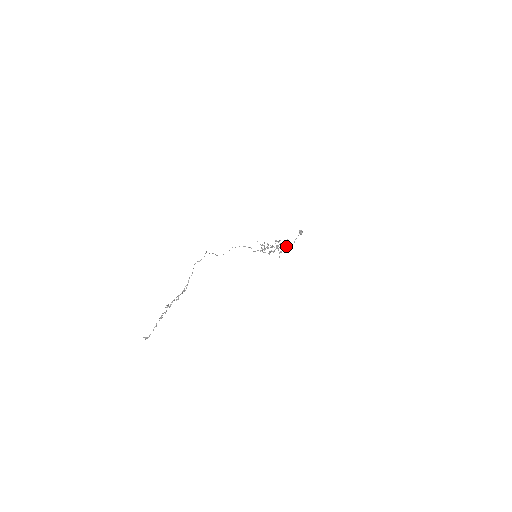
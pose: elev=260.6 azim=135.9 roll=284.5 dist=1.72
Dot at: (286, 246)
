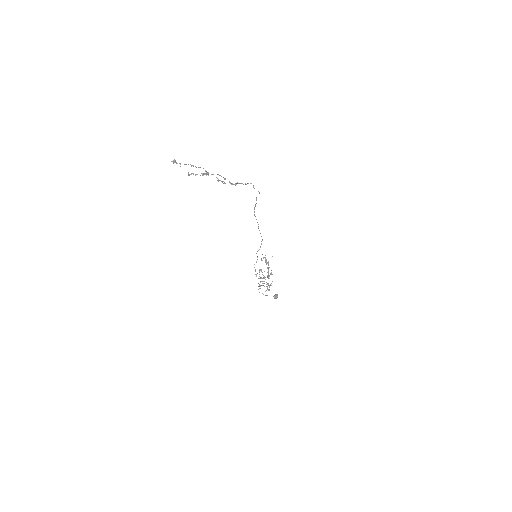
Dot at: occluded
